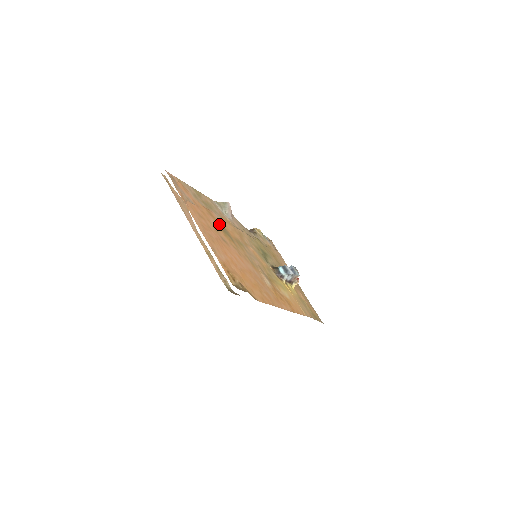
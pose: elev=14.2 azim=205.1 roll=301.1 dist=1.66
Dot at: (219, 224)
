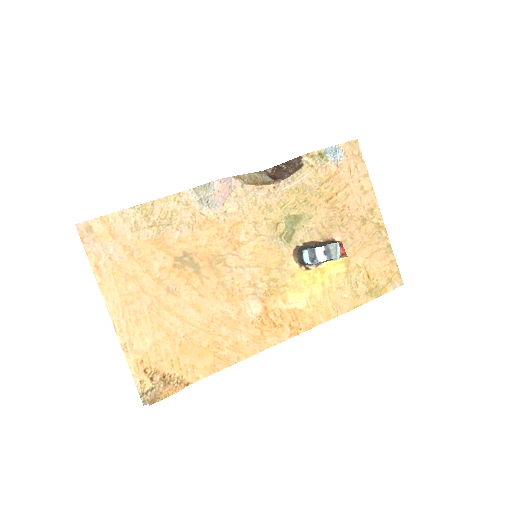
Dot at: (175, 254)
